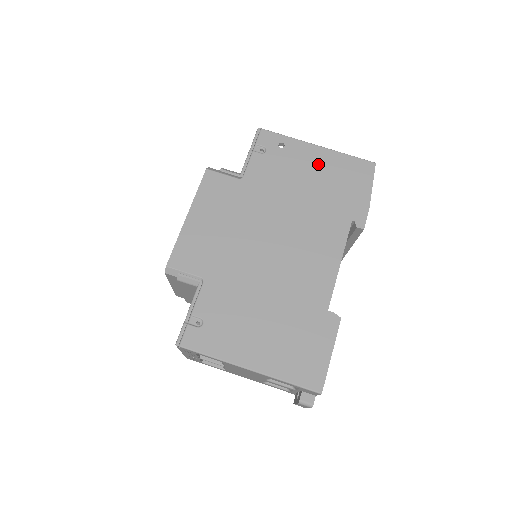
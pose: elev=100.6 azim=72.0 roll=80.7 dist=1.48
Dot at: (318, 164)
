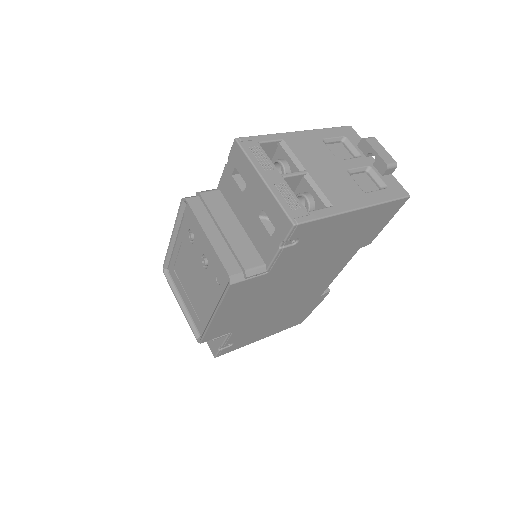
Dot at: occluded
